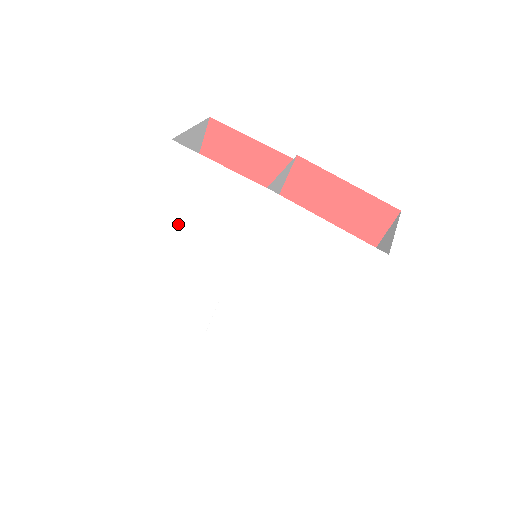
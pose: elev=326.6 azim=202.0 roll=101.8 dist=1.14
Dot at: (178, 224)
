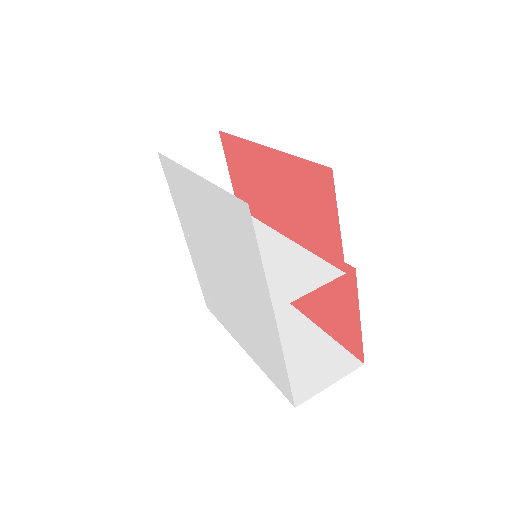
Dot at: (211, 207)
